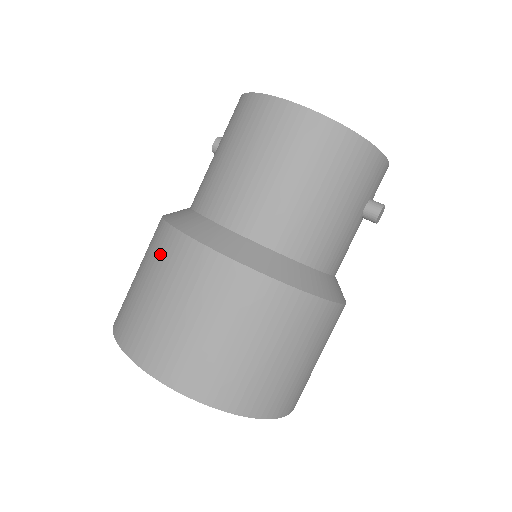
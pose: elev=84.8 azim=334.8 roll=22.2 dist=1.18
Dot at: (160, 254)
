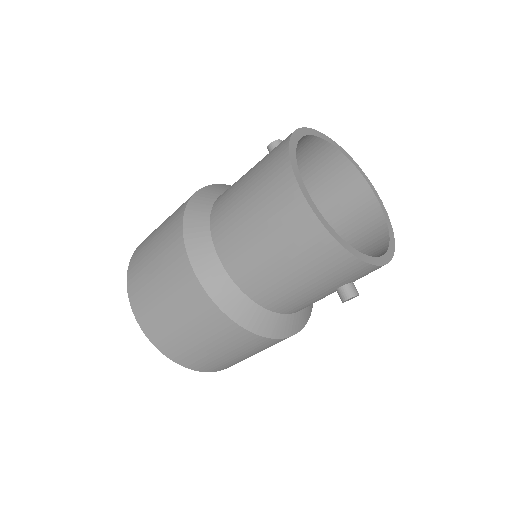
Dot at: (168, 234)
